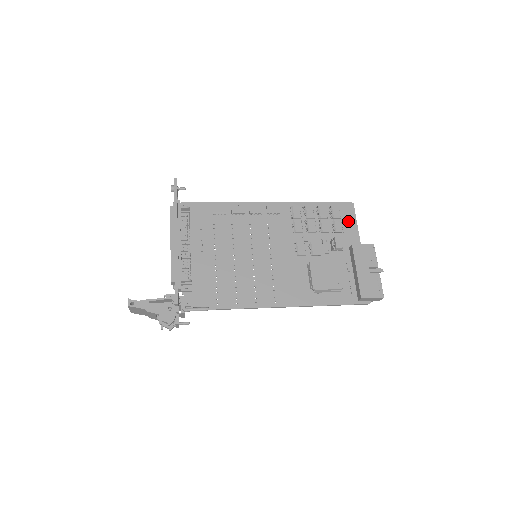
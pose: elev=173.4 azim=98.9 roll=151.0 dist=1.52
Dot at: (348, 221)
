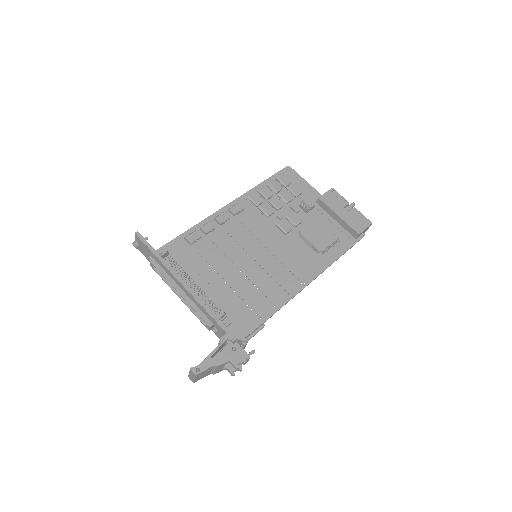
Dot at: (297, 182)
